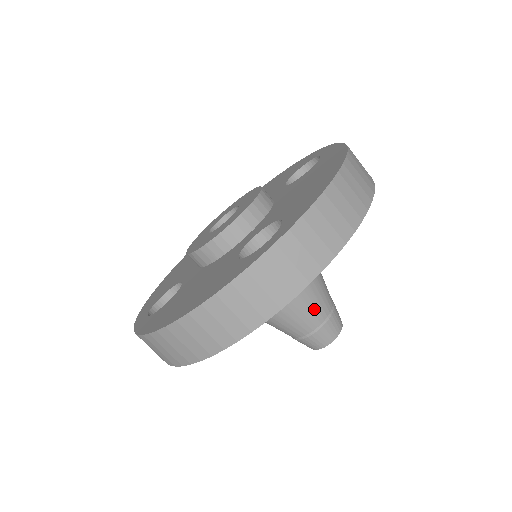
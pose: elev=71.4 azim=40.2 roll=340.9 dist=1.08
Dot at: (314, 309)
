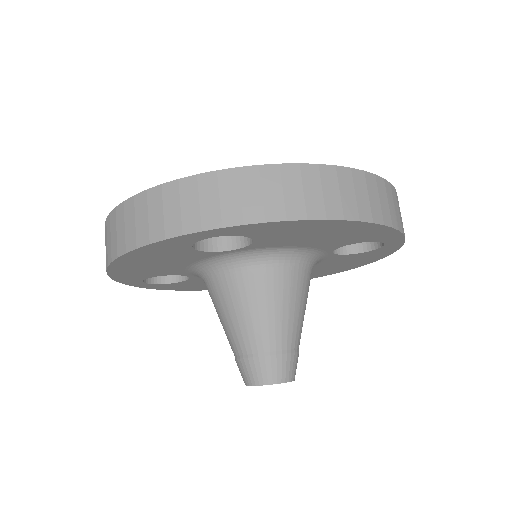
Dot at: (258, 329)
